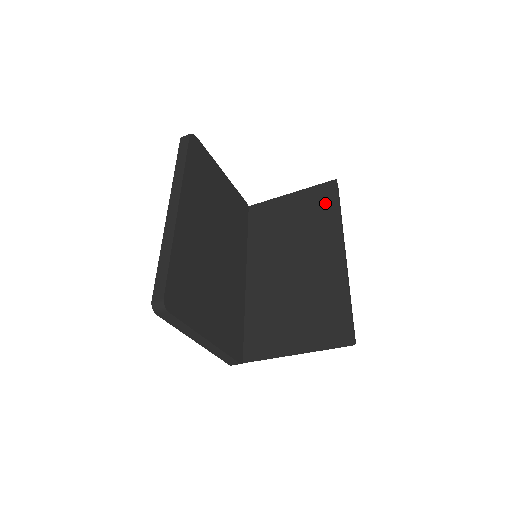
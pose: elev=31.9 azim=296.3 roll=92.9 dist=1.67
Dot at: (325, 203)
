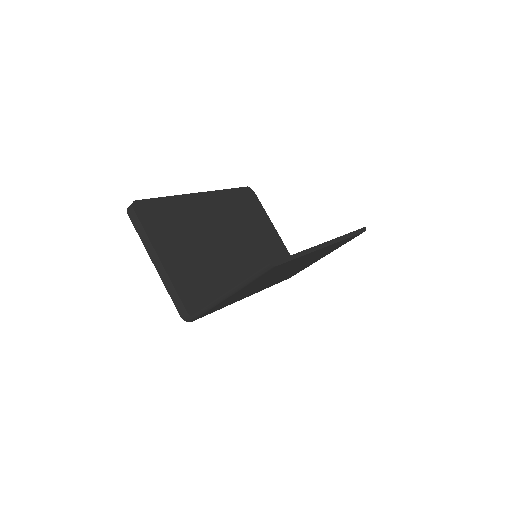
Dot at: occluded
